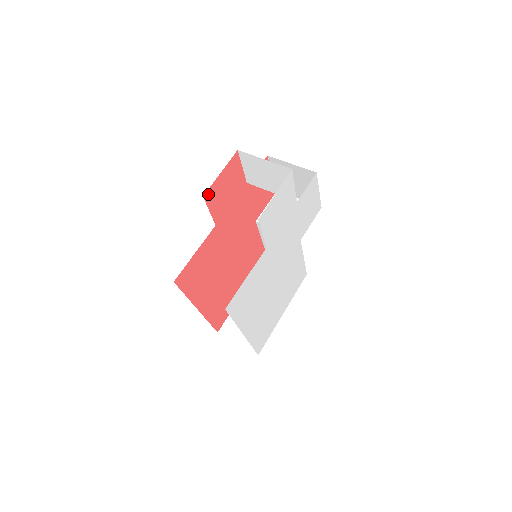
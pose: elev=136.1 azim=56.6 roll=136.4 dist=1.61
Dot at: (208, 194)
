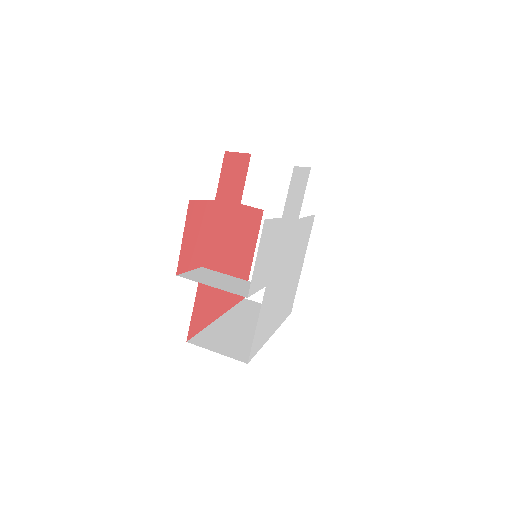
Dot at: (180, 266)
